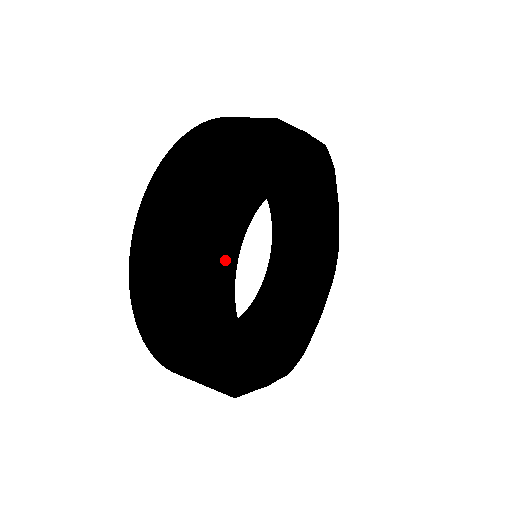
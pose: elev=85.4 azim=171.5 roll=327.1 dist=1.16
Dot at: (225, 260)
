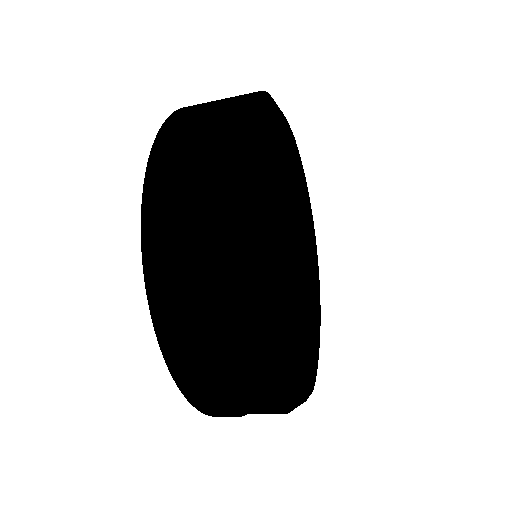
Dot at: (261, 229)
